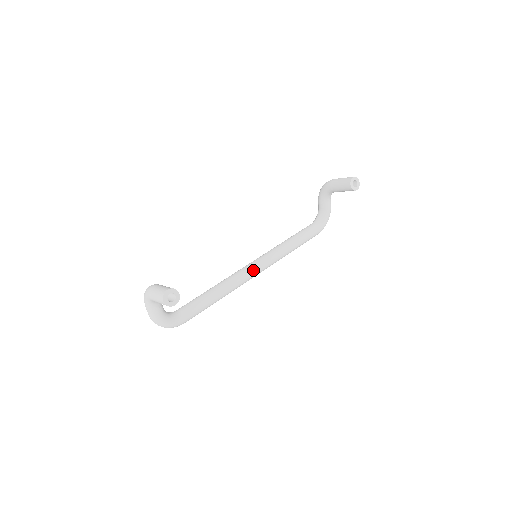
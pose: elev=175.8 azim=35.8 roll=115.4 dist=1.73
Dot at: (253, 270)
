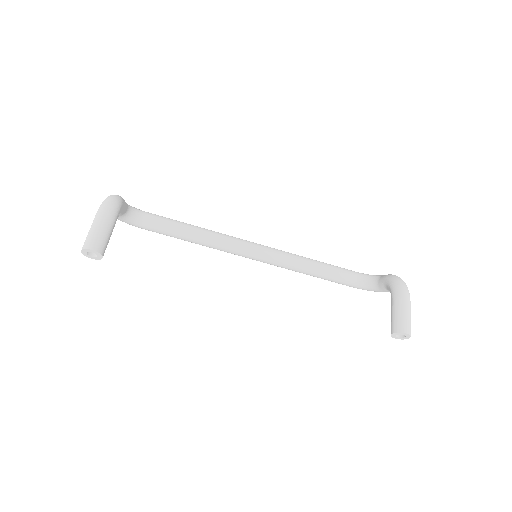
Dot at: (246, 255)
